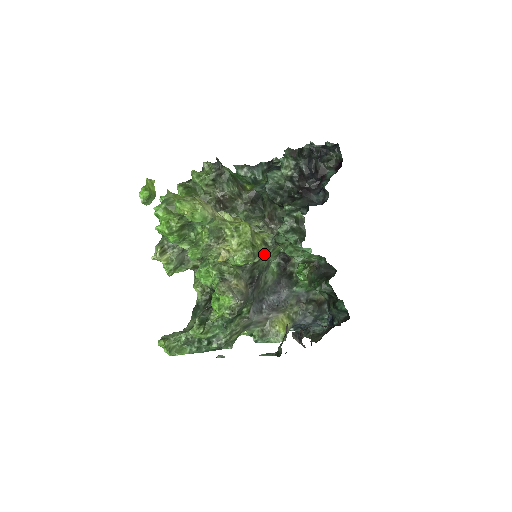
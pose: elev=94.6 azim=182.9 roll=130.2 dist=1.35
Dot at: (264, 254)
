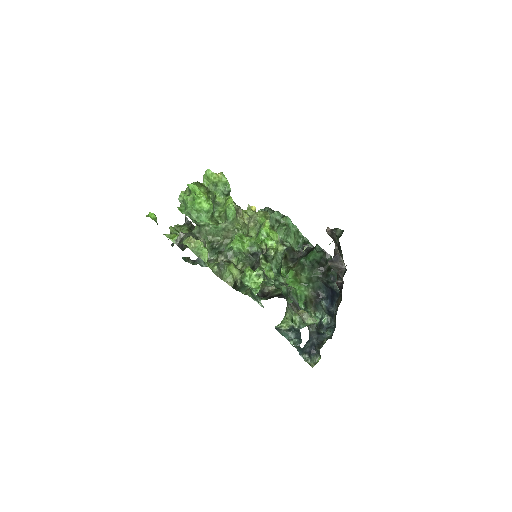
Dot at: occluded
